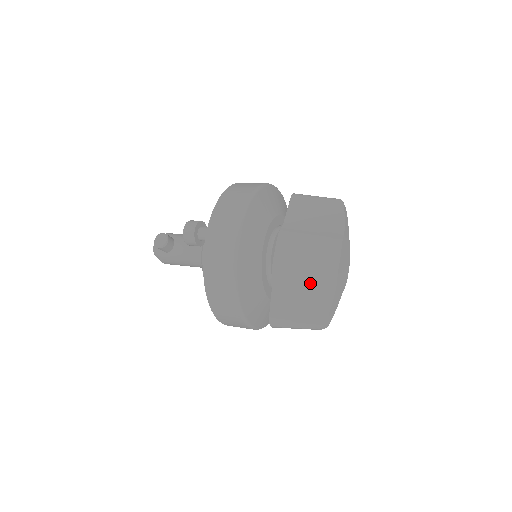
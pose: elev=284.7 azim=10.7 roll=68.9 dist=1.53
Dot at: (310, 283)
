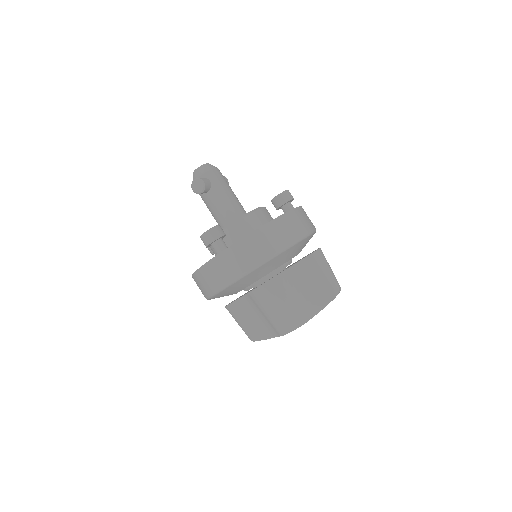
Dot at: (264, 320)
